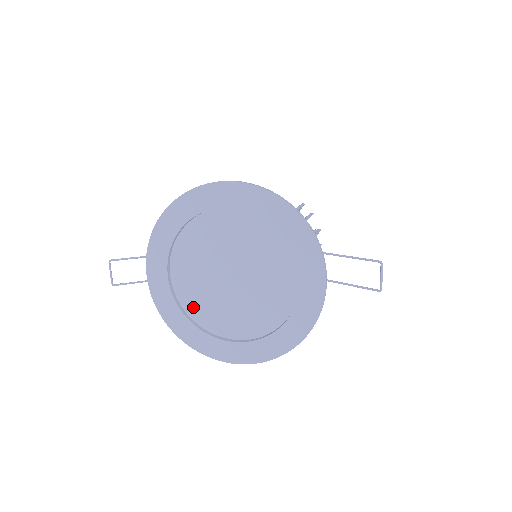
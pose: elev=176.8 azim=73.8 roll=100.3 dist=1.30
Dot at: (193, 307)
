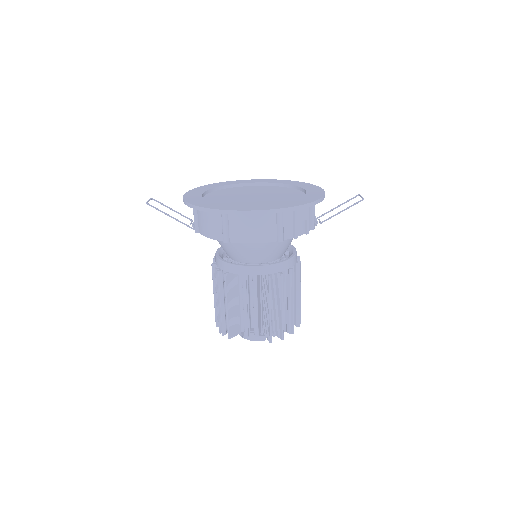
Dot at: occluded
